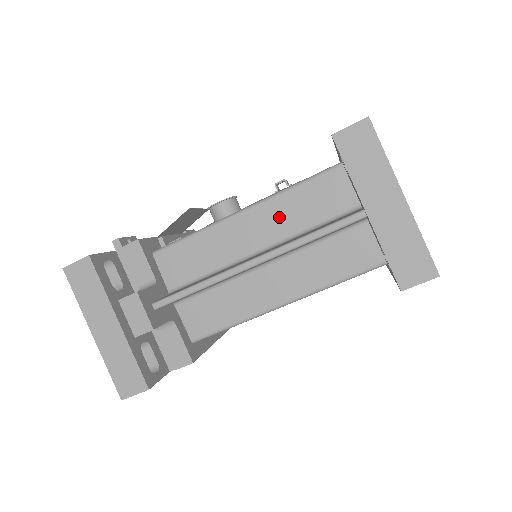
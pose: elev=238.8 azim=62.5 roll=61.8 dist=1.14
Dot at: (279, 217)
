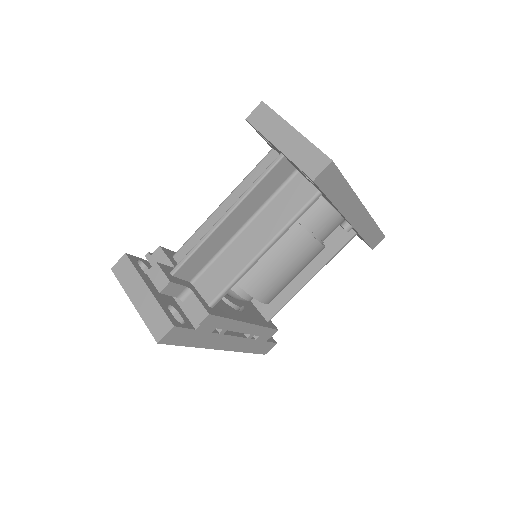
Dot at: occluded
